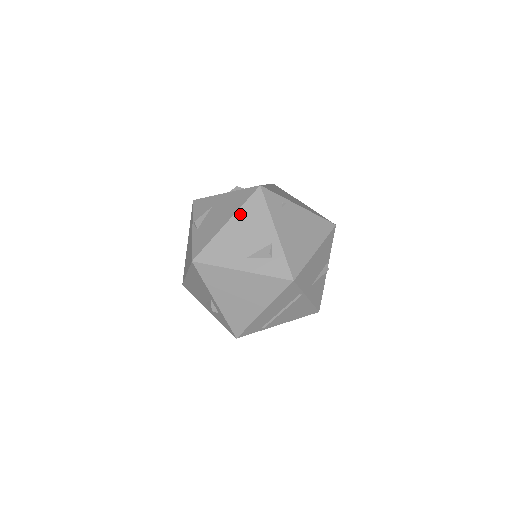
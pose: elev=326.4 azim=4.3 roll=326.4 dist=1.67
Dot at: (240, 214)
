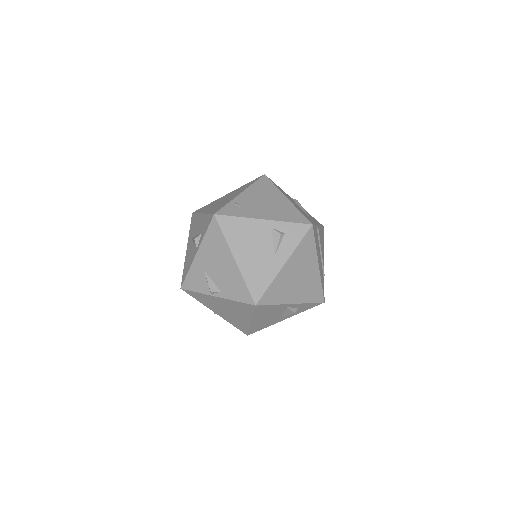
Dot at: (232, 244)
